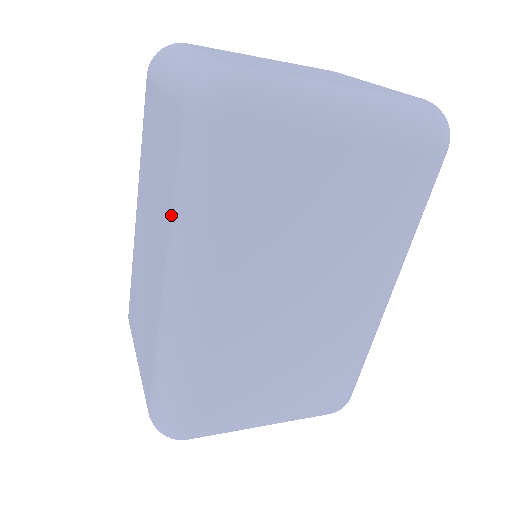
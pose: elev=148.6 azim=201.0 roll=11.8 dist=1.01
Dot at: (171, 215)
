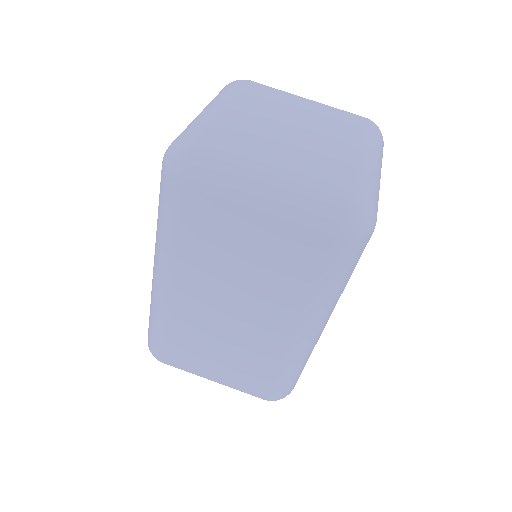
Dot at: (314, 294)
